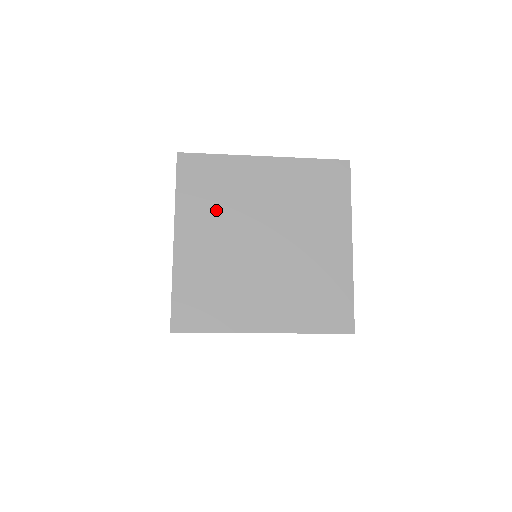
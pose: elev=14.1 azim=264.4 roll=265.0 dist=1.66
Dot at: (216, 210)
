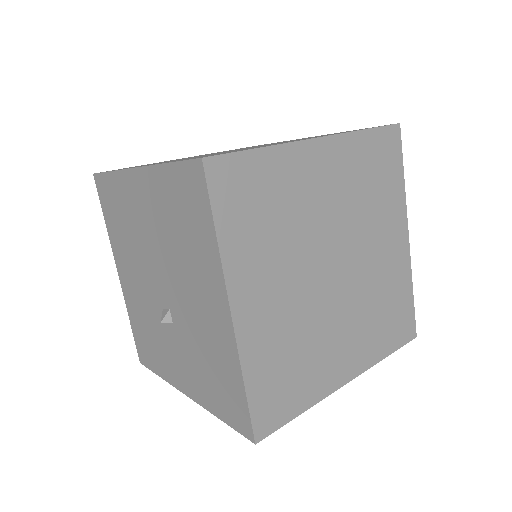
Dot at: (275, 244)
